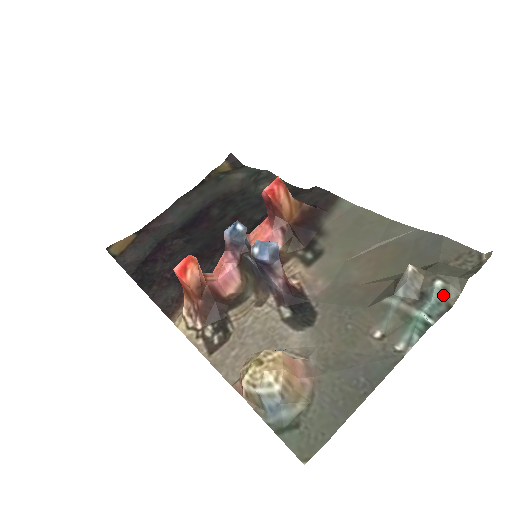
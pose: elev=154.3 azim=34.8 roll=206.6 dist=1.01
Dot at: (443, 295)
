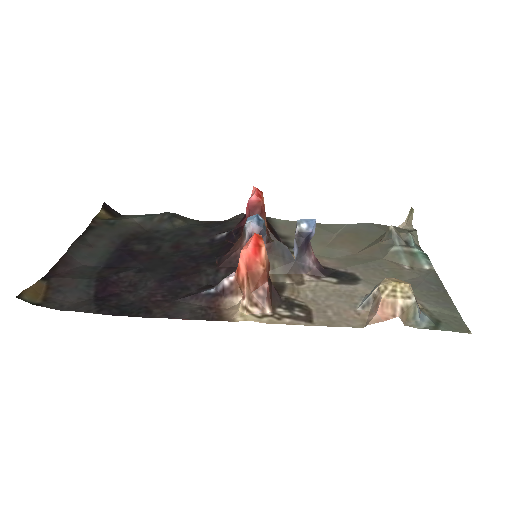
Dot at: (414, 241)
